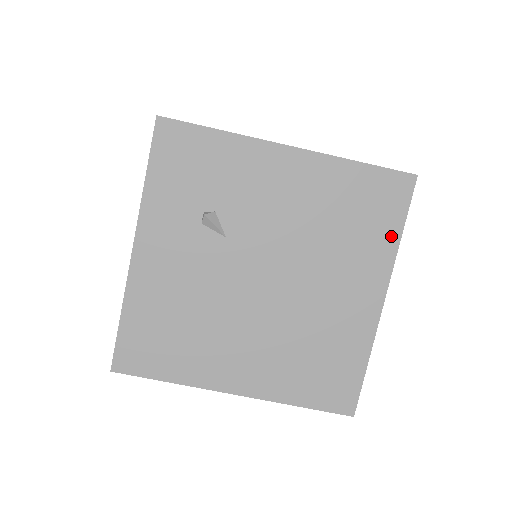
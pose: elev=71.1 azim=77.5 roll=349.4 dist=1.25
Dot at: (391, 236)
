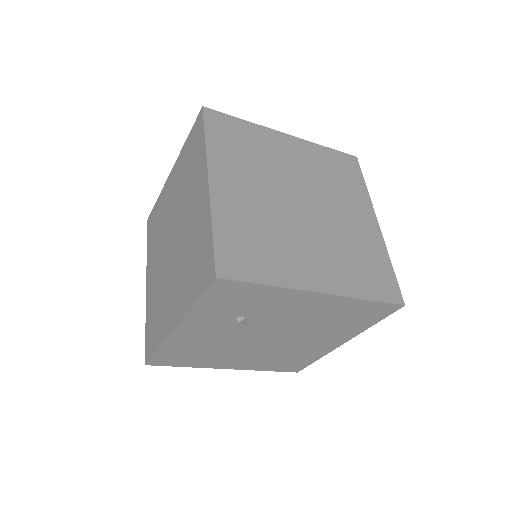
Dot at: (367, 325)
